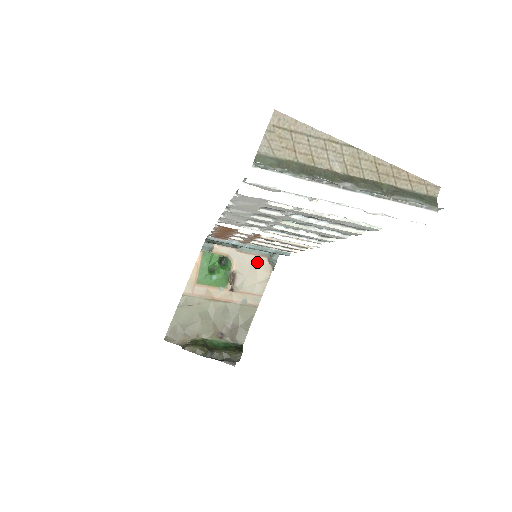
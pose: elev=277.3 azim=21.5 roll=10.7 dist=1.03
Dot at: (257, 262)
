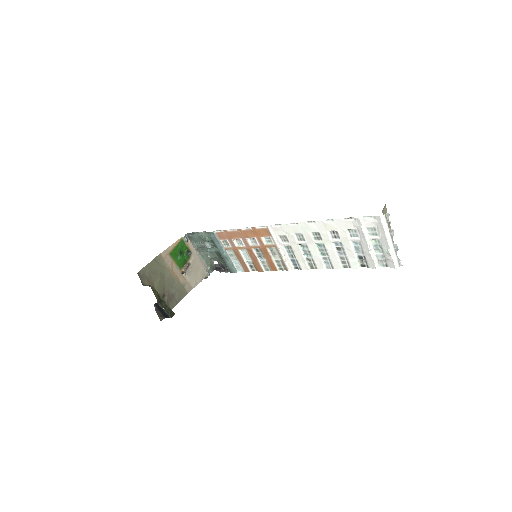
Dot at: (201, 267)
